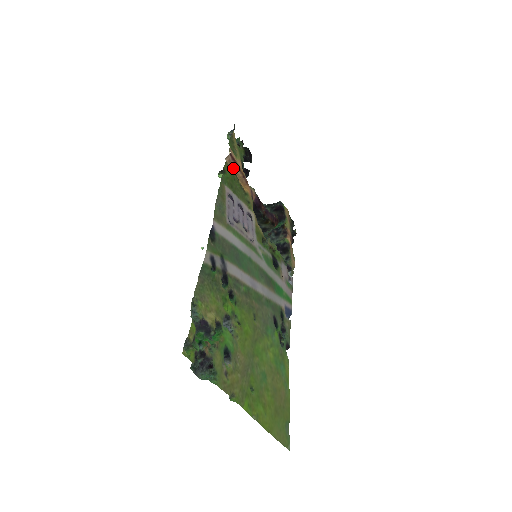
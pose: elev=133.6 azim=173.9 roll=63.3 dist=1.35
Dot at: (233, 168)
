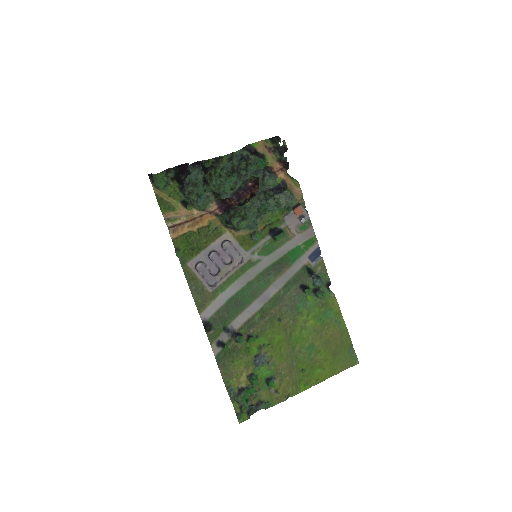
Dot at: (181, 229)
